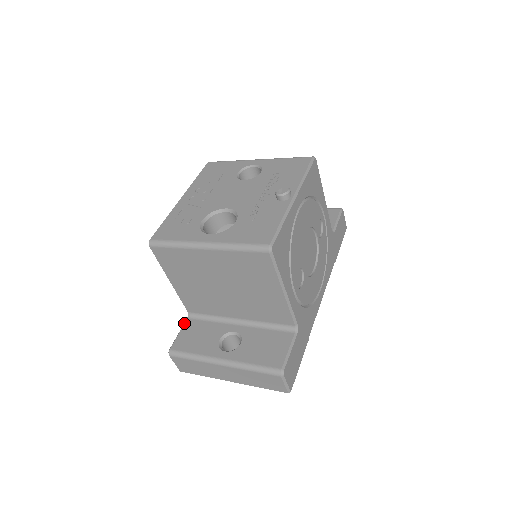
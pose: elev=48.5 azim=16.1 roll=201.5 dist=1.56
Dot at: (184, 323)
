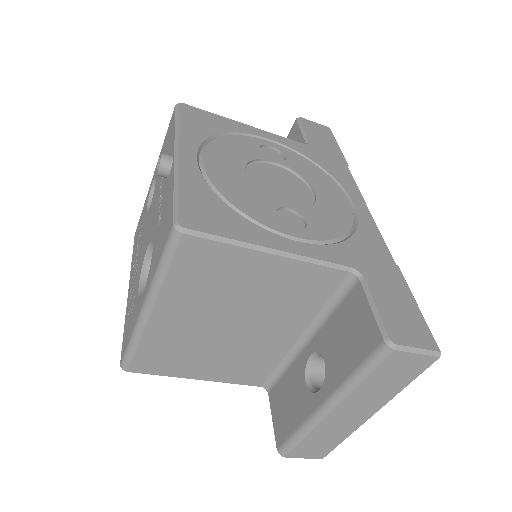
Dot at: occluded
